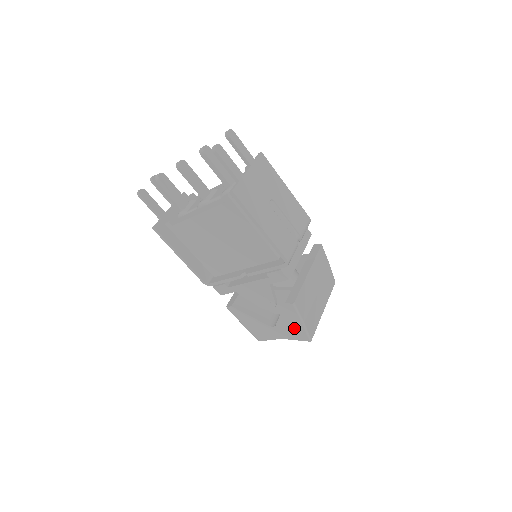
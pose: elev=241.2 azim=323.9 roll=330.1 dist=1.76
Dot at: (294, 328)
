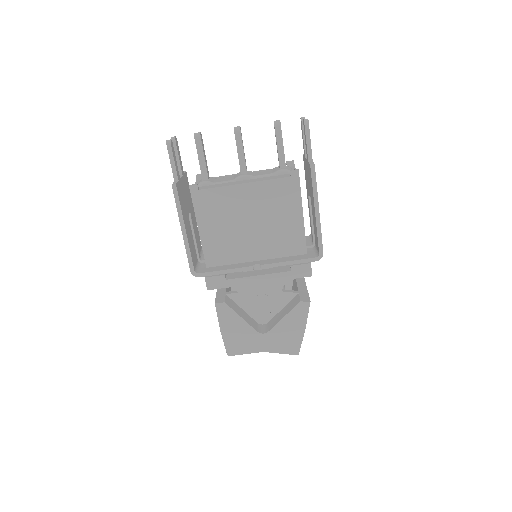
Dot at: (290, 336)
